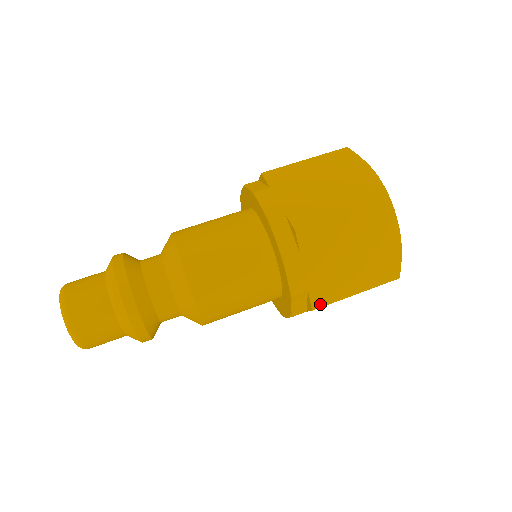
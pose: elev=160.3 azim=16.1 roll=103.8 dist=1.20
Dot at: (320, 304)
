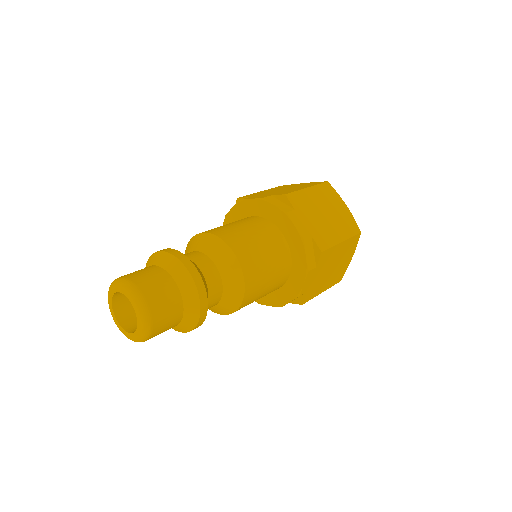
Dot at: (307, 300)
